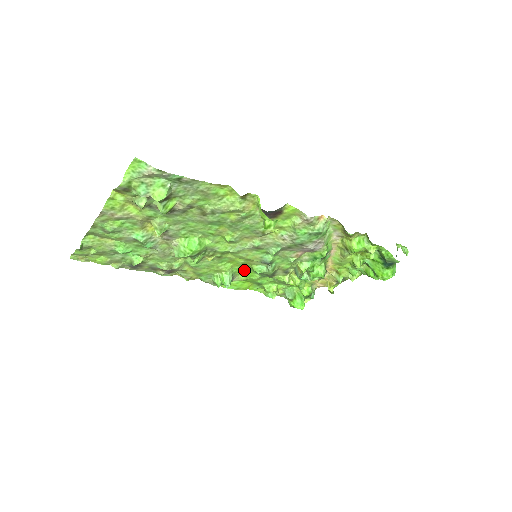
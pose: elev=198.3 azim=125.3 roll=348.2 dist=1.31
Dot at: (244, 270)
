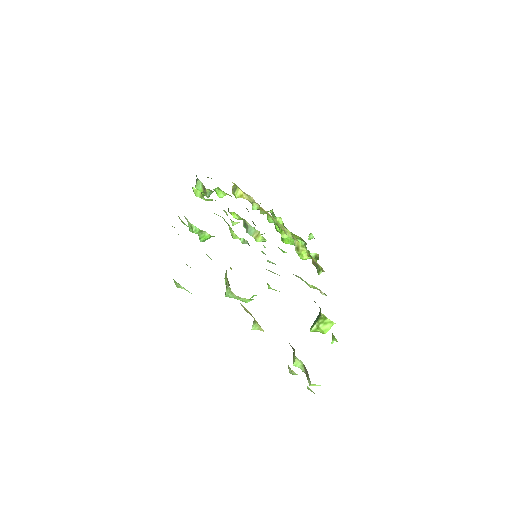
Dot at: occluded
